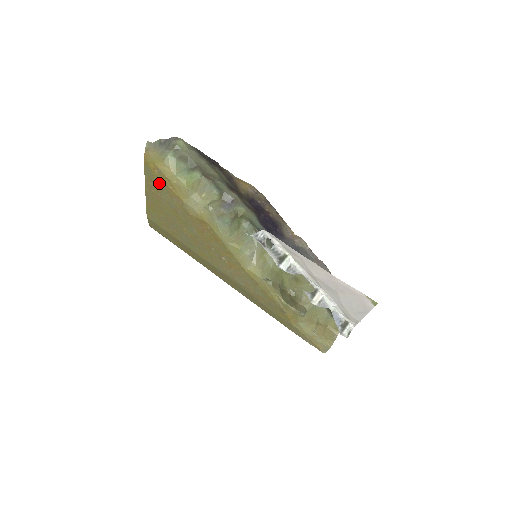
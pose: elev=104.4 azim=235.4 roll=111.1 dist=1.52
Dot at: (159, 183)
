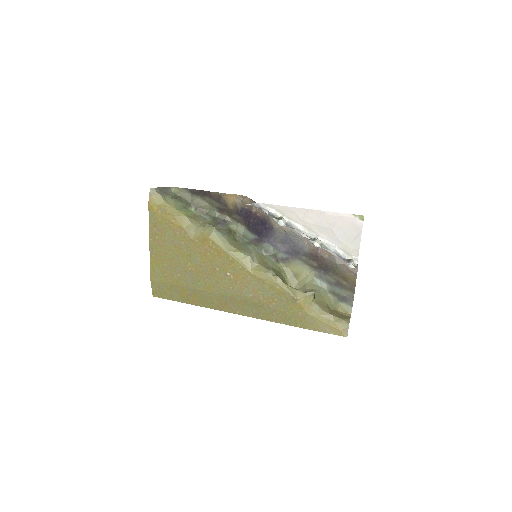
Dot at: (162, 223)
